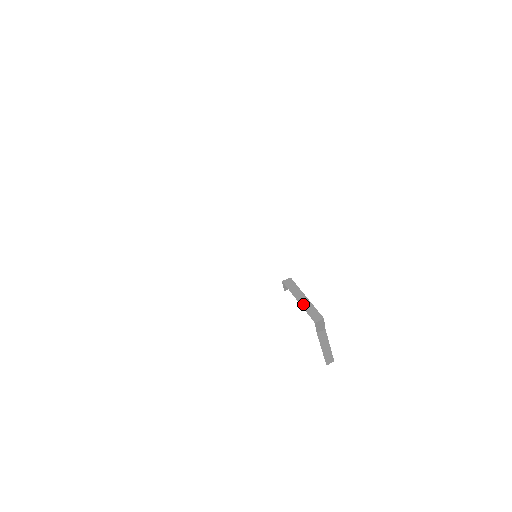
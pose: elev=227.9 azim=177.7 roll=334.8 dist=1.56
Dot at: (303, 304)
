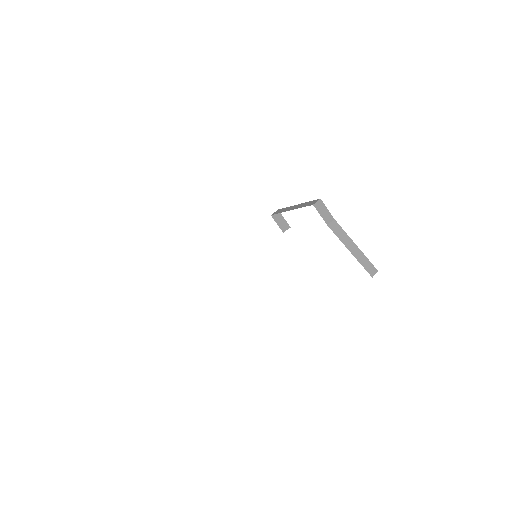
Dot at: (296, 208)
